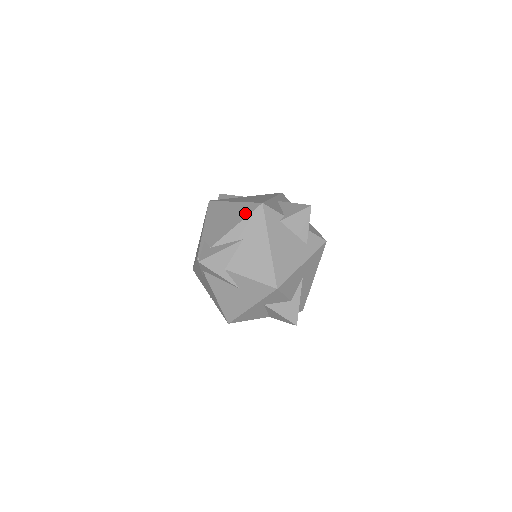
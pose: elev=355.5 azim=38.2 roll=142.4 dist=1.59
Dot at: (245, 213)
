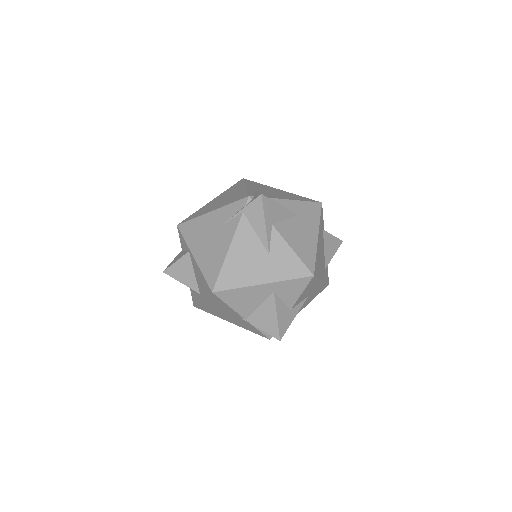
Dot at: (303, 199)
